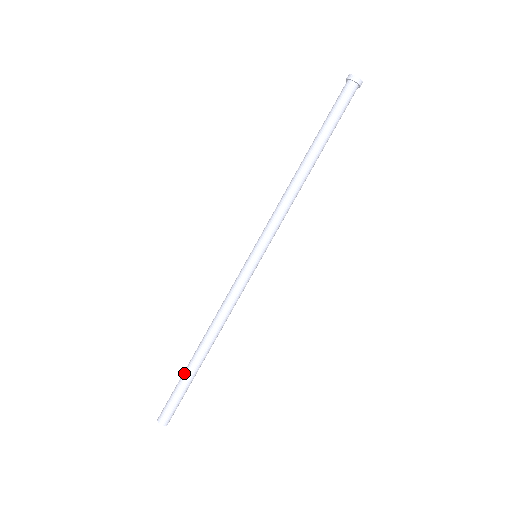
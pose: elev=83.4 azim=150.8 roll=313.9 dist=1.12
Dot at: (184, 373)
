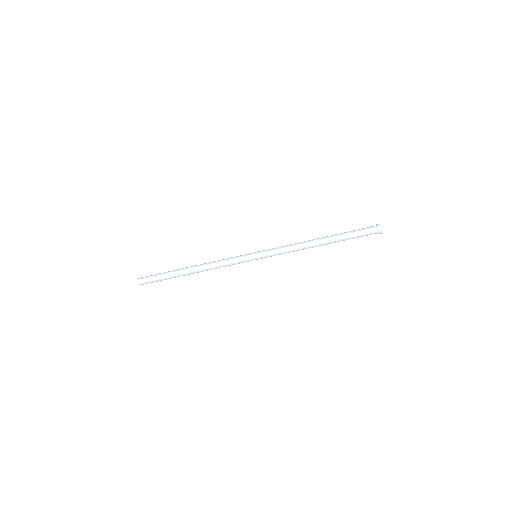
Dot at: (171, 274)
